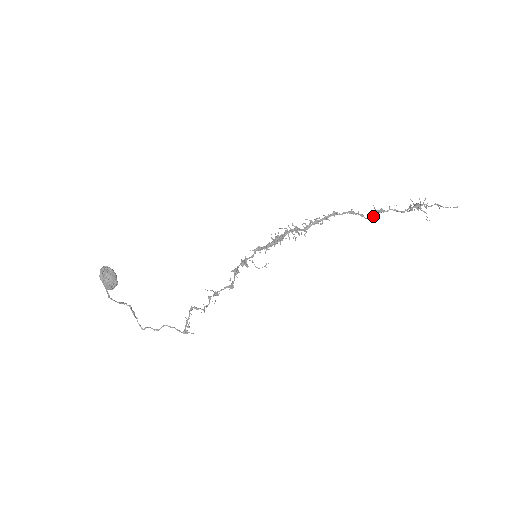
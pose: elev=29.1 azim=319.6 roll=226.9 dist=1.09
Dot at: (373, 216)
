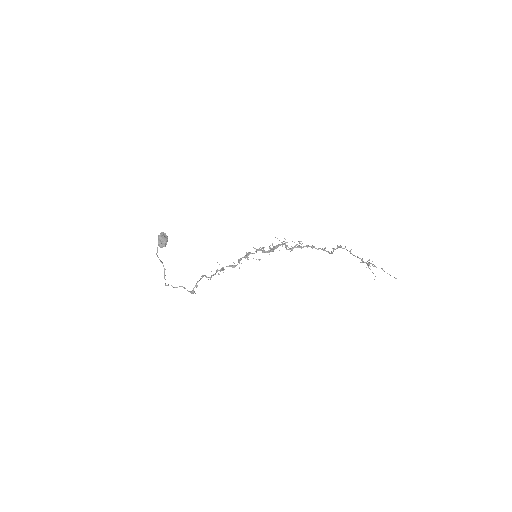
Dot at: (334, 249)
